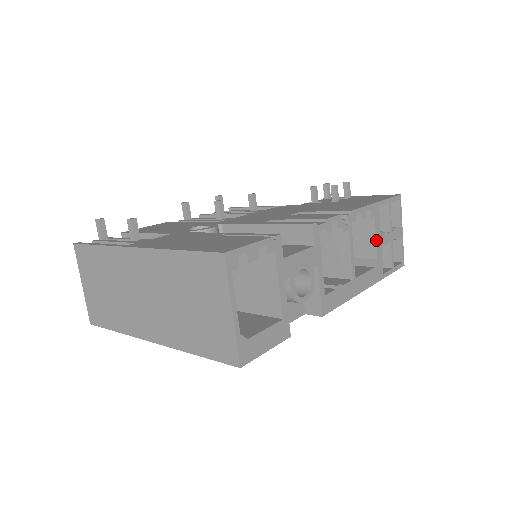
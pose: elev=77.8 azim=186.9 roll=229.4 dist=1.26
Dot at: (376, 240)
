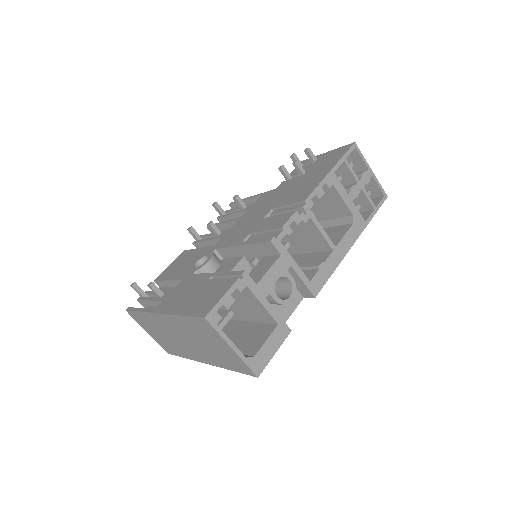
Dot at: (344, 201)
